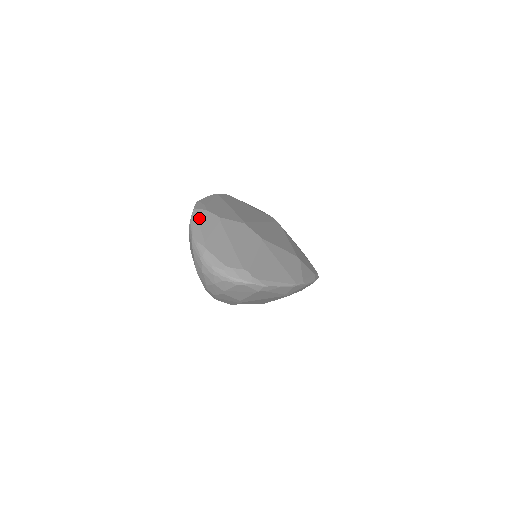
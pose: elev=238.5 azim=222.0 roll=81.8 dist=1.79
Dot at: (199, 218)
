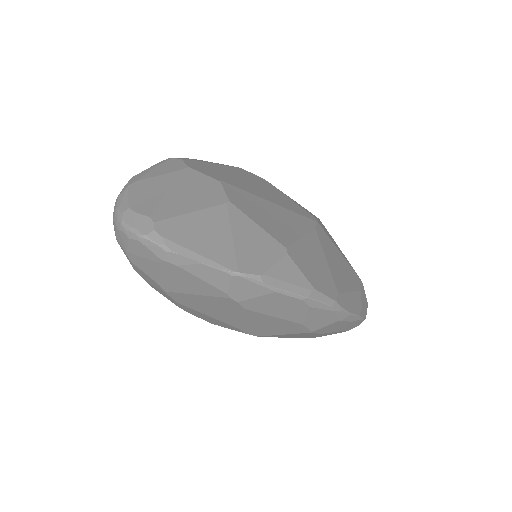
Dot at: (162, 164)
